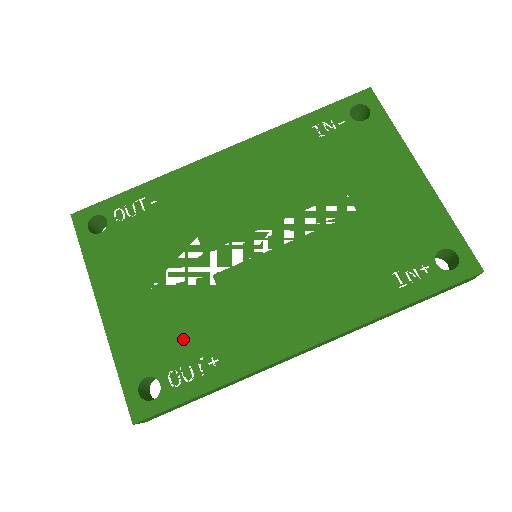
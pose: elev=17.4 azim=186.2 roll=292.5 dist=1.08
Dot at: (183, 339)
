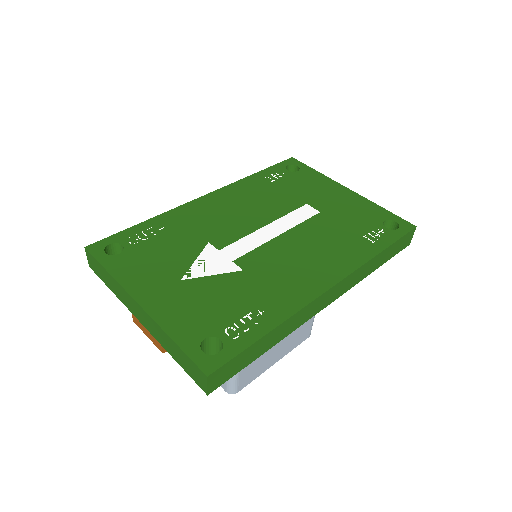
Dot at: (227, 305)
